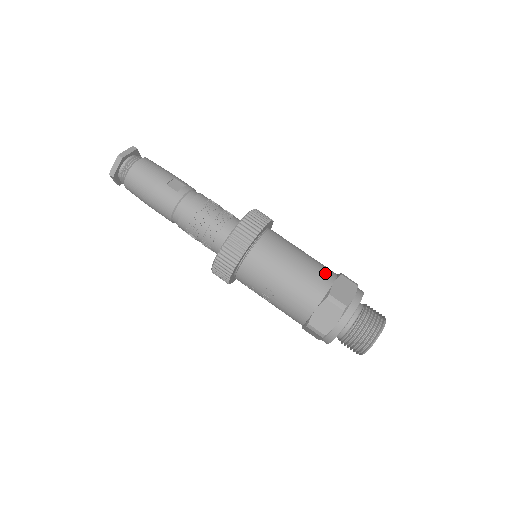
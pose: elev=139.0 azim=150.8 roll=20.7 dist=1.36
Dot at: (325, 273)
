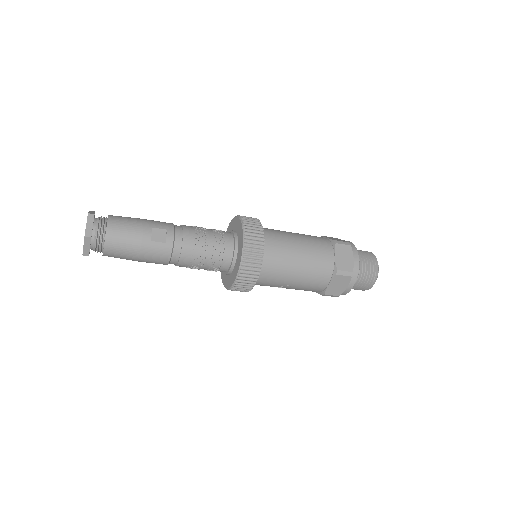
Dot at: (324, 250)
